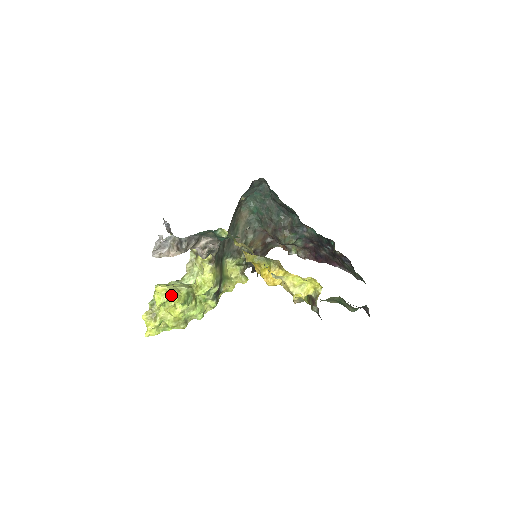
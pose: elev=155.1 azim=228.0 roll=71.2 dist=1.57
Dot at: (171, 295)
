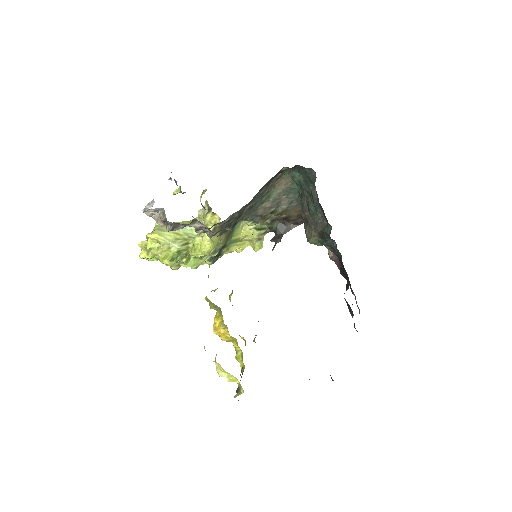
Dot at: occluded
